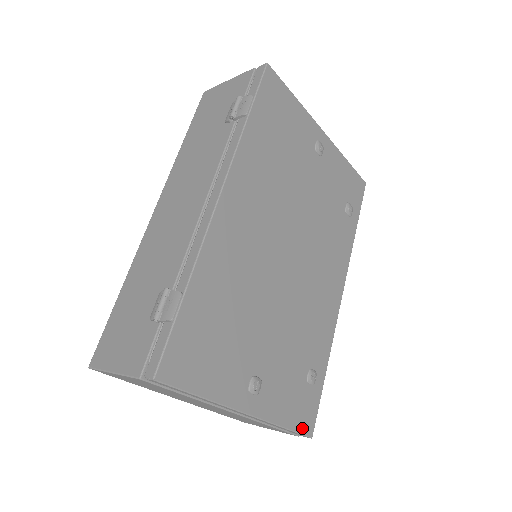
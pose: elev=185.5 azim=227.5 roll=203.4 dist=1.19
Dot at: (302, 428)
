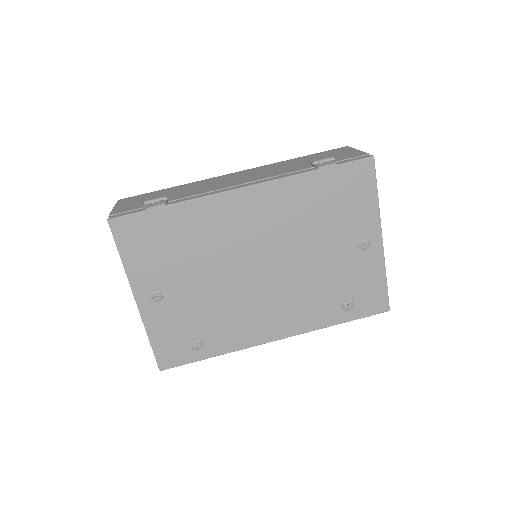
Dot at: (160, 357)
